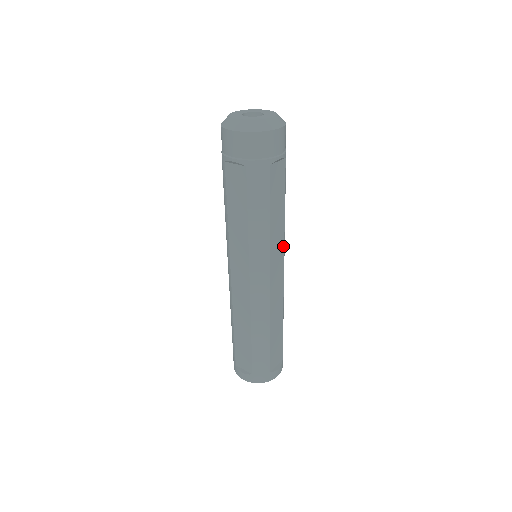
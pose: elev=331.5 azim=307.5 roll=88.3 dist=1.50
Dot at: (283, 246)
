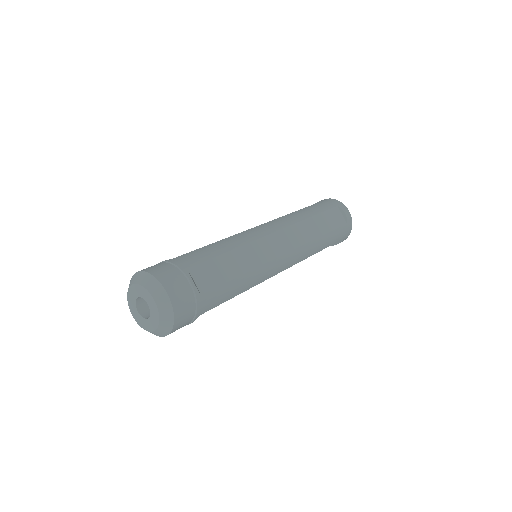
Dot at: occluded
